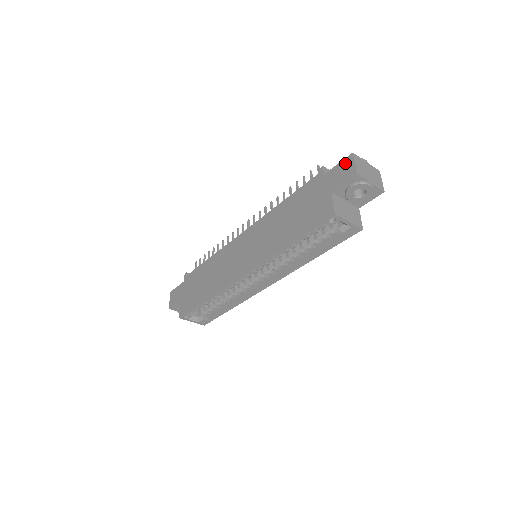
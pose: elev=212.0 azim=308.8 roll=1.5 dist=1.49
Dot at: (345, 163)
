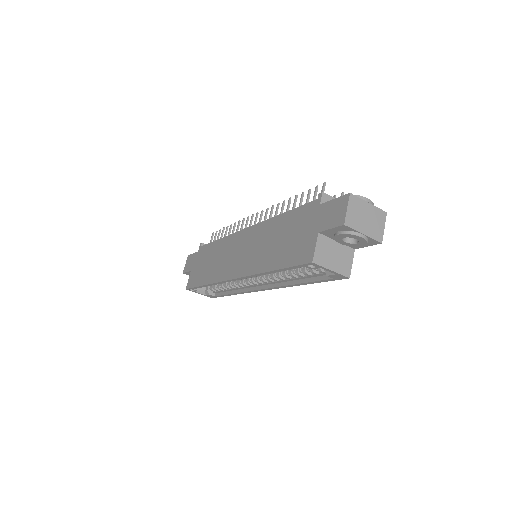
Dot at: (339, 203)
